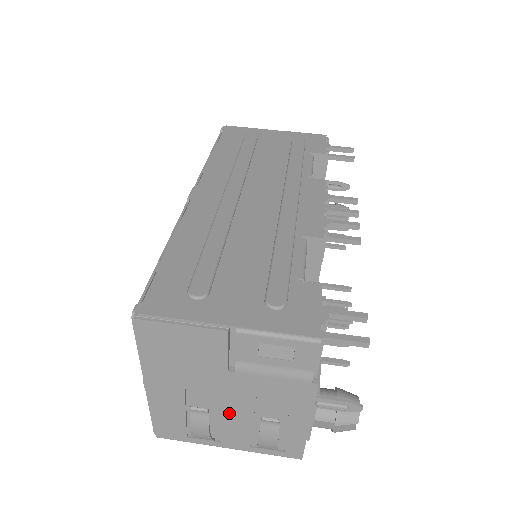
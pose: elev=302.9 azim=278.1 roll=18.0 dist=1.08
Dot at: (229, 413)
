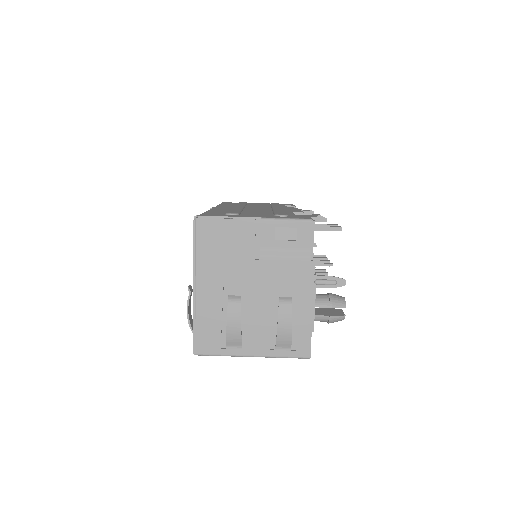
Dot at: (254, 308)
